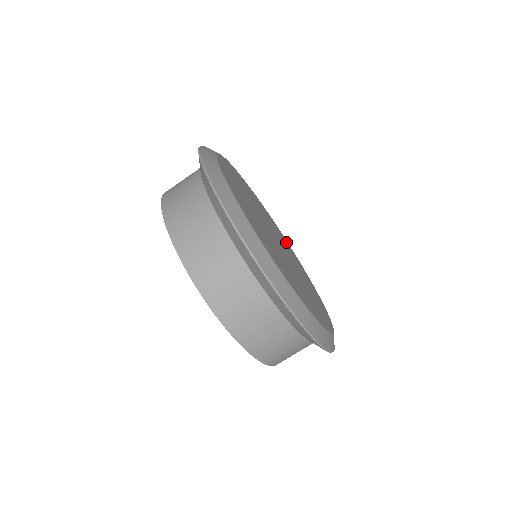
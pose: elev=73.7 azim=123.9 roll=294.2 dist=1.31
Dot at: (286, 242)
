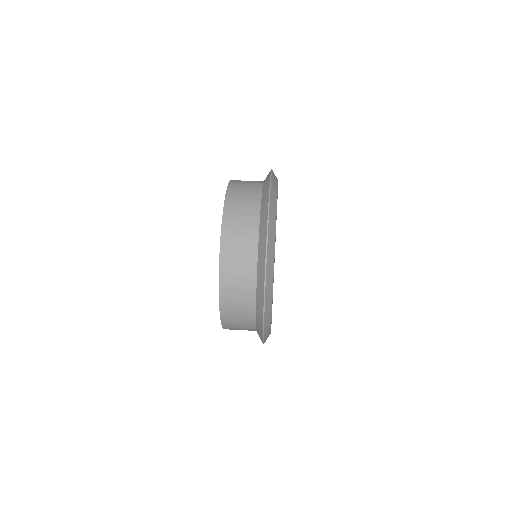
Dot at: occluded
